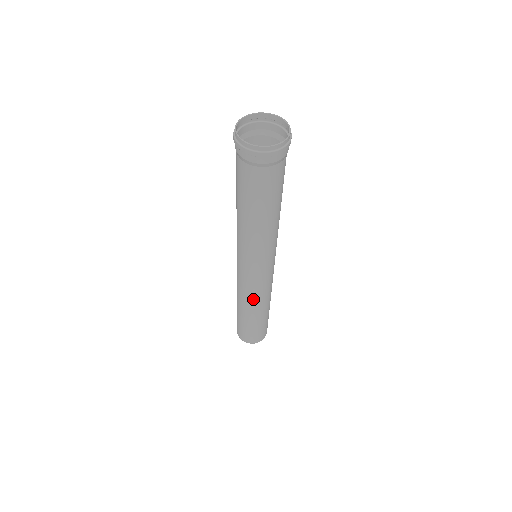
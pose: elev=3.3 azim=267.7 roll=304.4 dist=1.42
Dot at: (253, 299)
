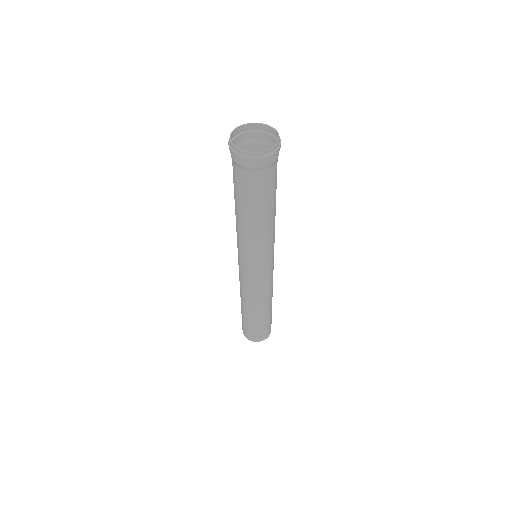
Dot at: (258, 297)
